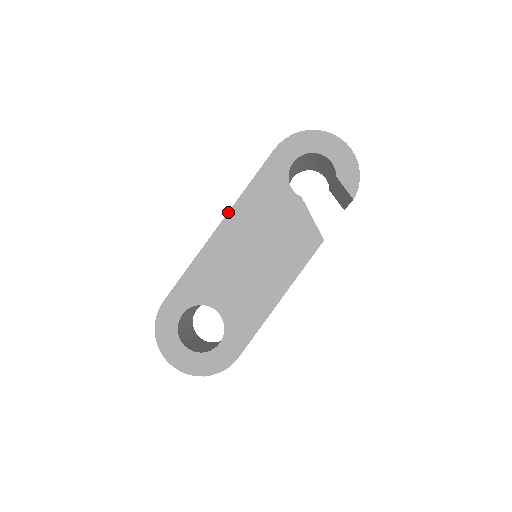
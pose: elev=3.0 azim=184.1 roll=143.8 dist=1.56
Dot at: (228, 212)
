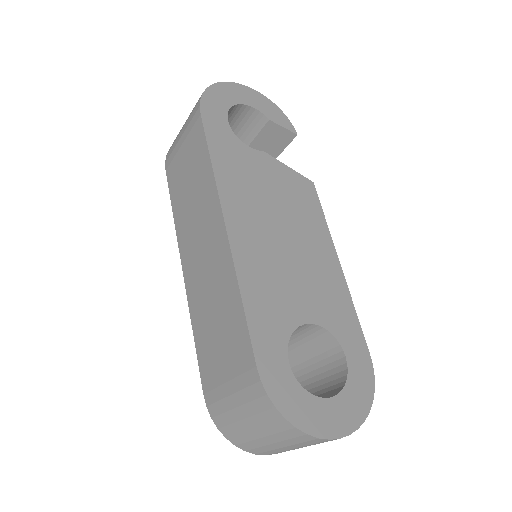
Dot at: (220, 203)
